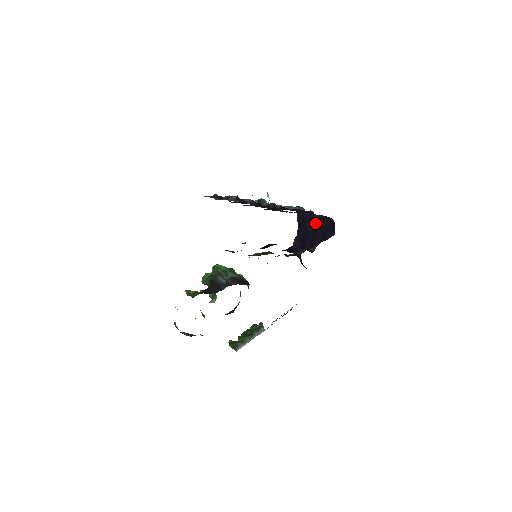
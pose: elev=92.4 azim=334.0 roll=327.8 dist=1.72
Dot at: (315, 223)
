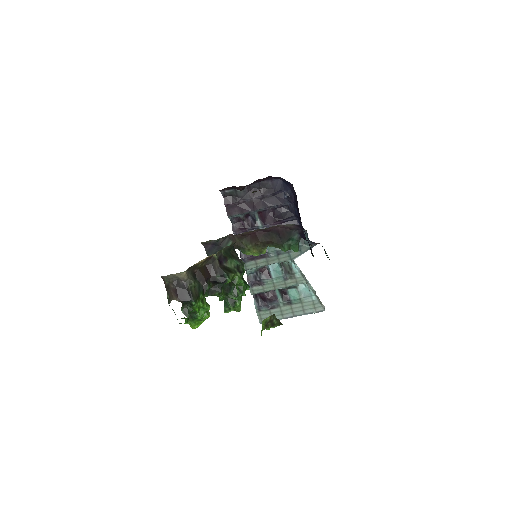
Dot at: (299, 213)
